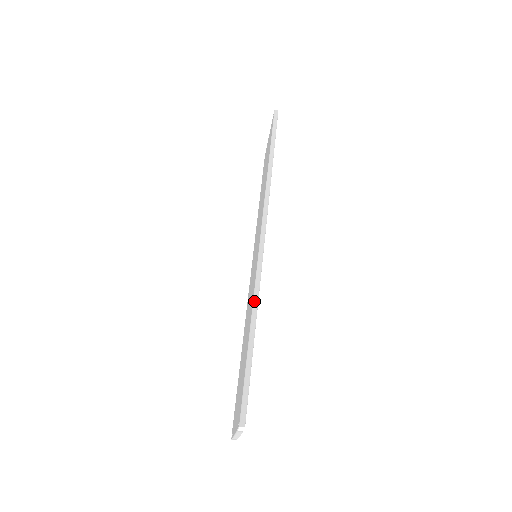
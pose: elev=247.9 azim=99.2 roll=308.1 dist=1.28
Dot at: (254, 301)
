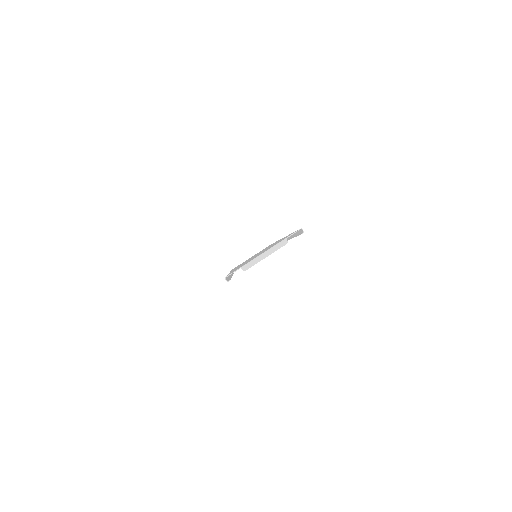
Dot at: occluded
